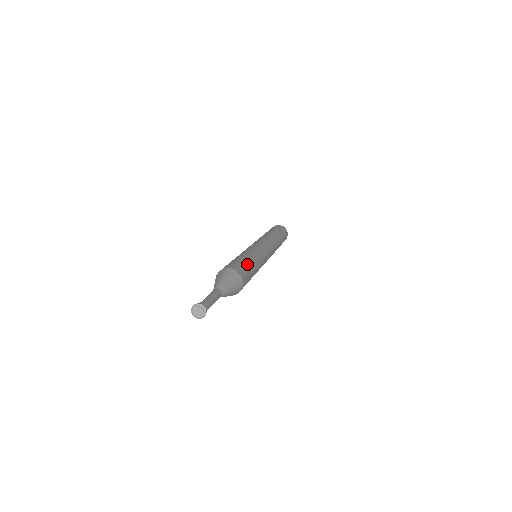
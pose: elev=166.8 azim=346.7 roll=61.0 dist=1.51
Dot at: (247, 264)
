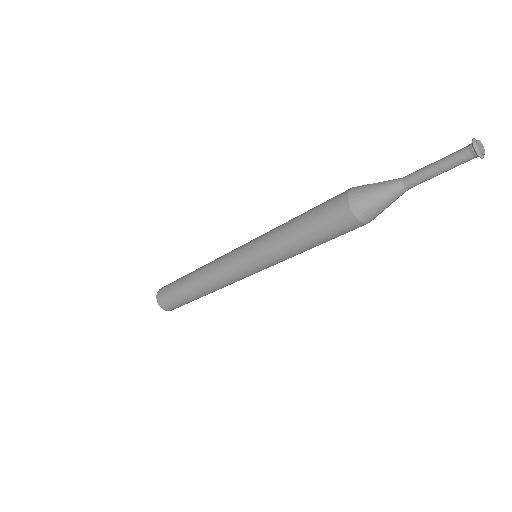
Dot at: occluded
